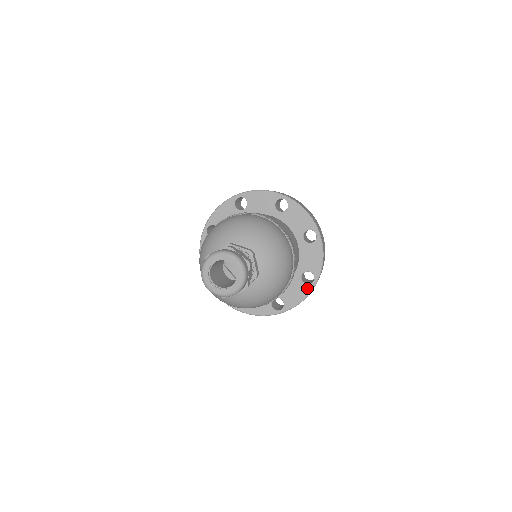
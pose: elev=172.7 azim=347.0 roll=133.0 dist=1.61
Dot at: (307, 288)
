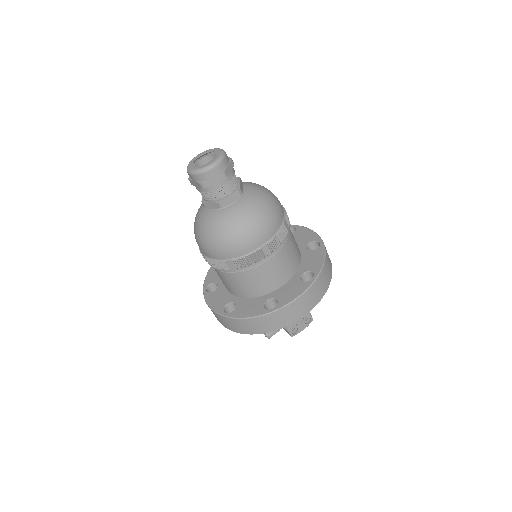
Dot at: (305, 285)
